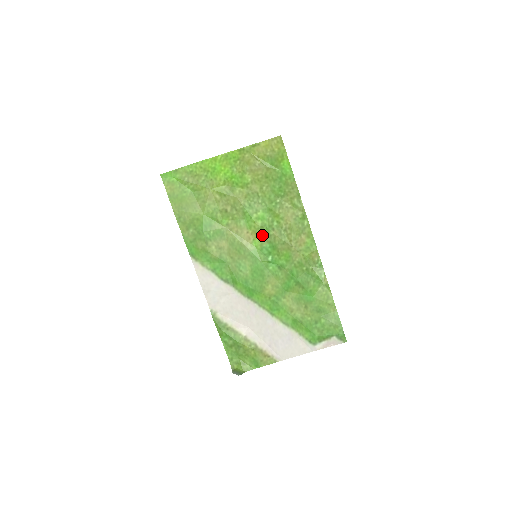
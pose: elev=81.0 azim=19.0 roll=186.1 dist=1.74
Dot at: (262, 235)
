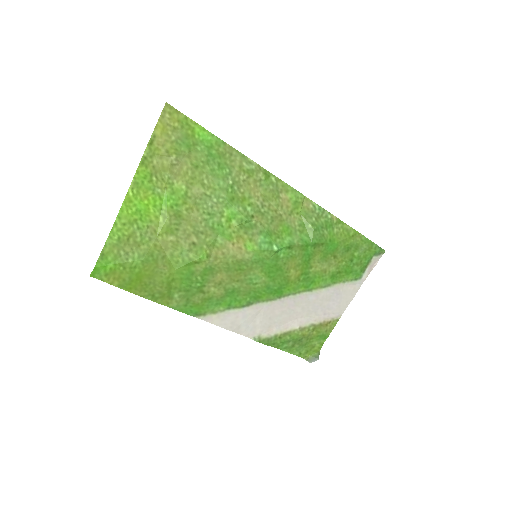
Dot at: (247, 233)
